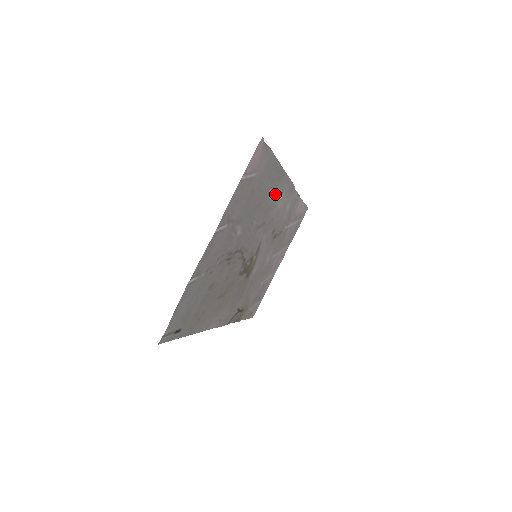
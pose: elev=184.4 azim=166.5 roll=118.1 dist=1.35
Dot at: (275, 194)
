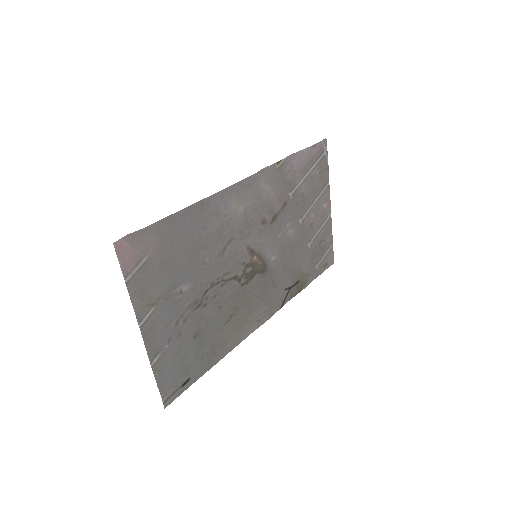
Dot at: (215, 218)
